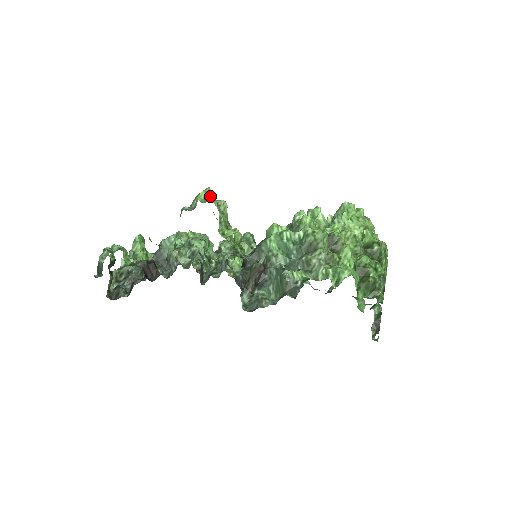
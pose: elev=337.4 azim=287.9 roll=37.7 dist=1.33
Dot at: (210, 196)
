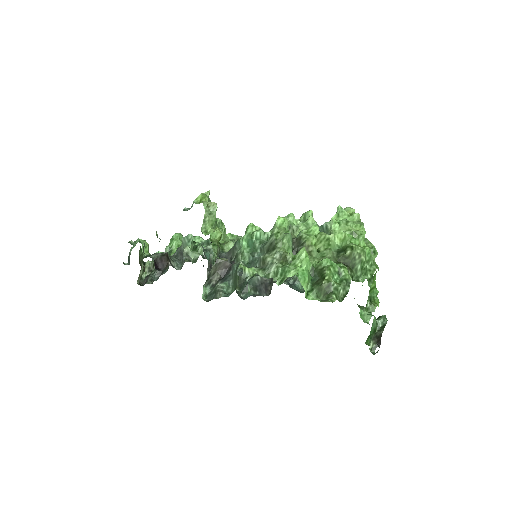
Dot at: (205, 198)
